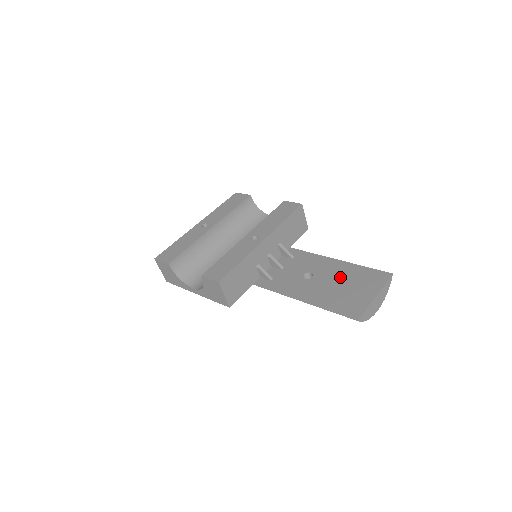
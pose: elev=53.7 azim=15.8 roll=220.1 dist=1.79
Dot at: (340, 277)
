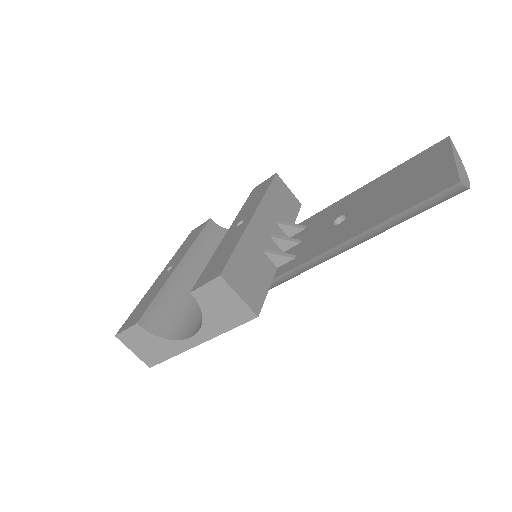
Dot at: (384, 187)
